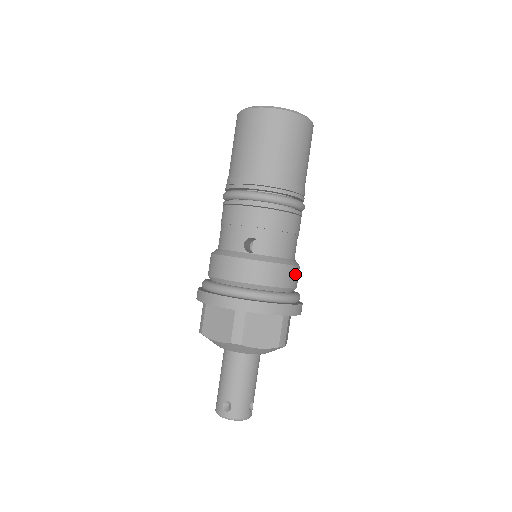
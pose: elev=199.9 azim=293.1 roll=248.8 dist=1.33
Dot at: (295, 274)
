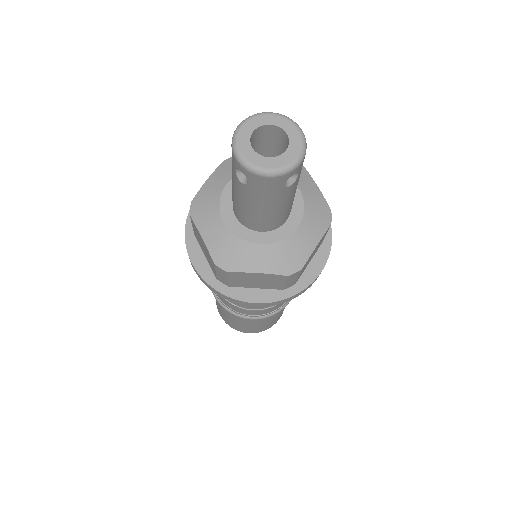
Dot at: occluded
